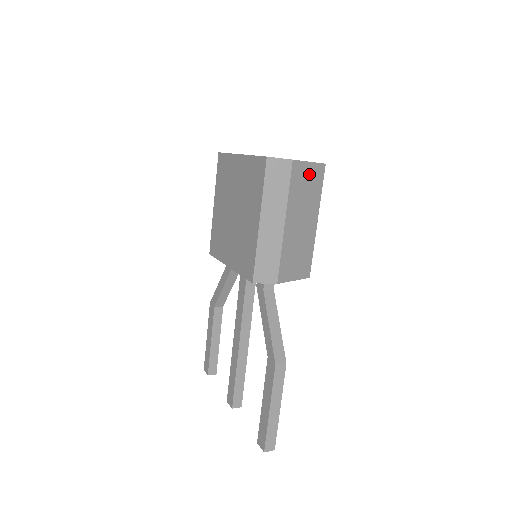
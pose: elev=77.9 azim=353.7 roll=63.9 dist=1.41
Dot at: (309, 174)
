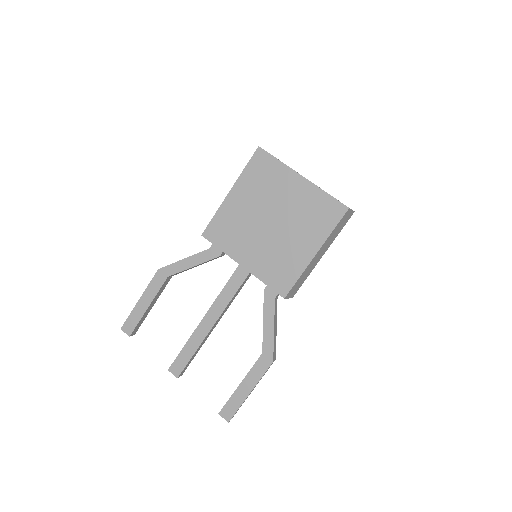
Dot at: occluded
